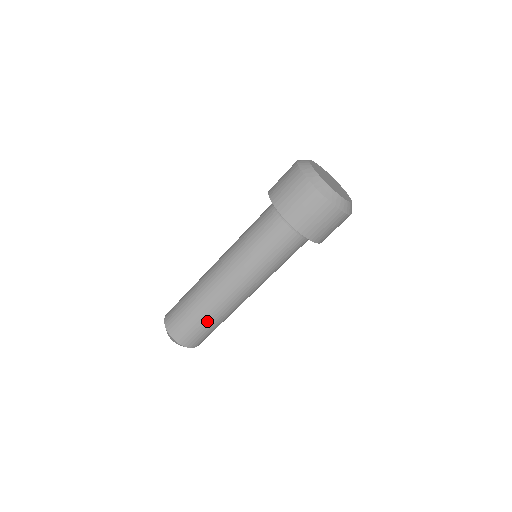
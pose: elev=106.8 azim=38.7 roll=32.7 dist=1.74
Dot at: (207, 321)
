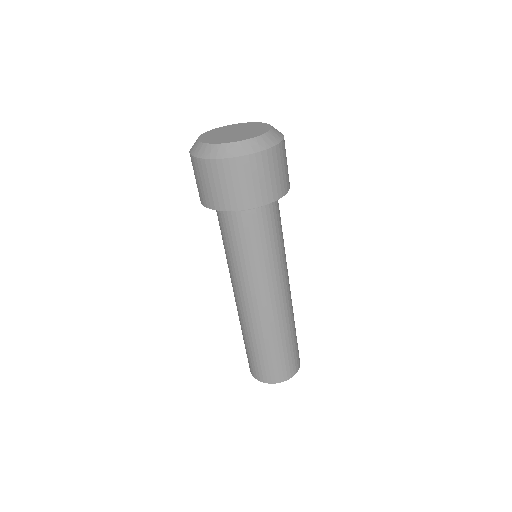
Dot at: (288, 341)
